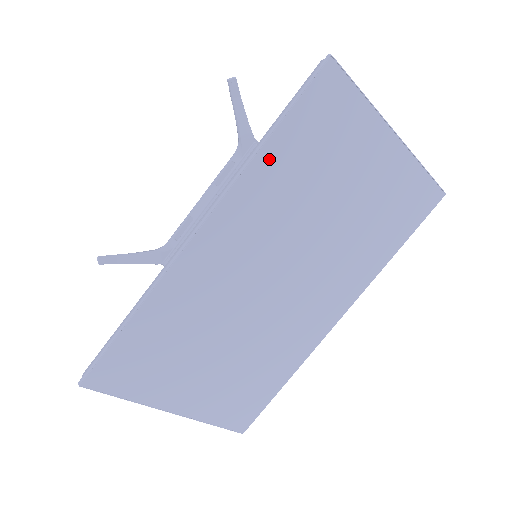
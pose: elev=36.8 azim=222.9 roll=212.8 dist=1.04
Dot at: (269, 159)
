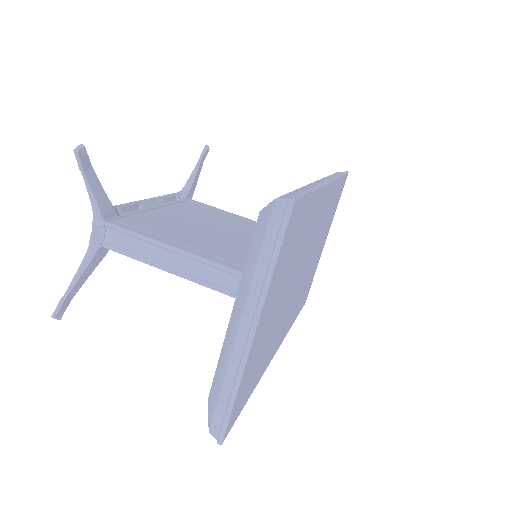
Dot at: (338, 186)
